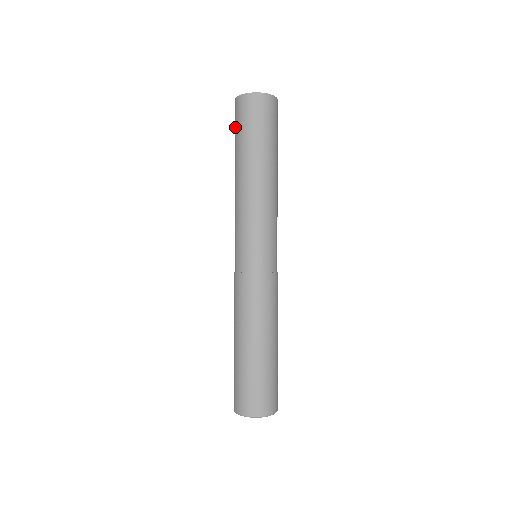
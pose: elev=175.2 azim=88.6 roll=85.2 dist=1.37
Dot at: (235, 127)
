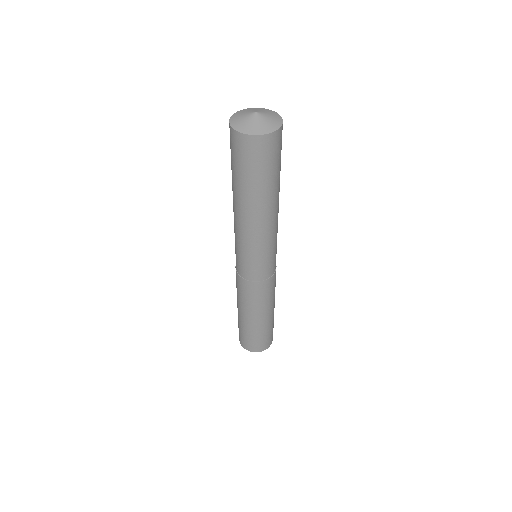
Dot at: occluded
